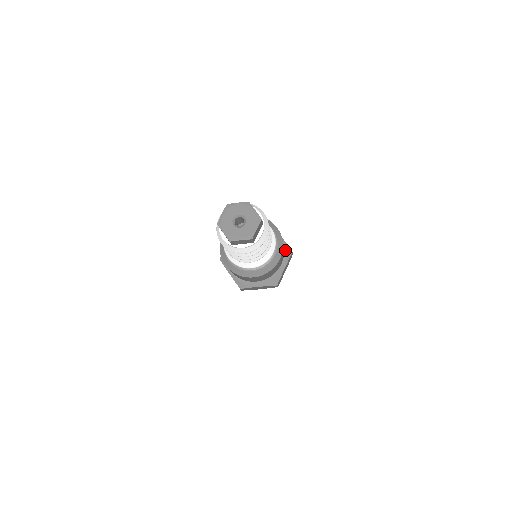
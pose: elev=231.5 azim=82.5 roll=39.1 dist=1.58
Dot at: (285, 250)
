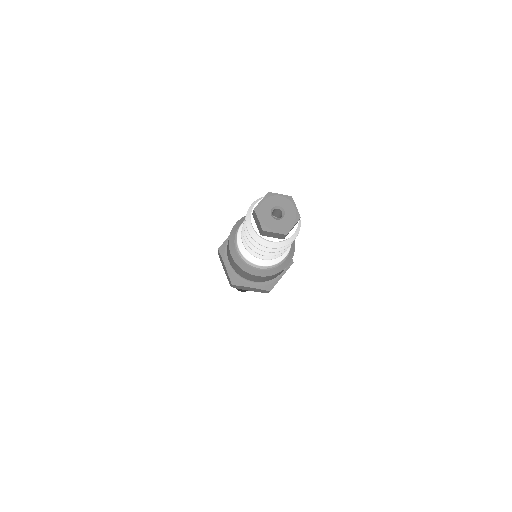
Dot at: occluded
